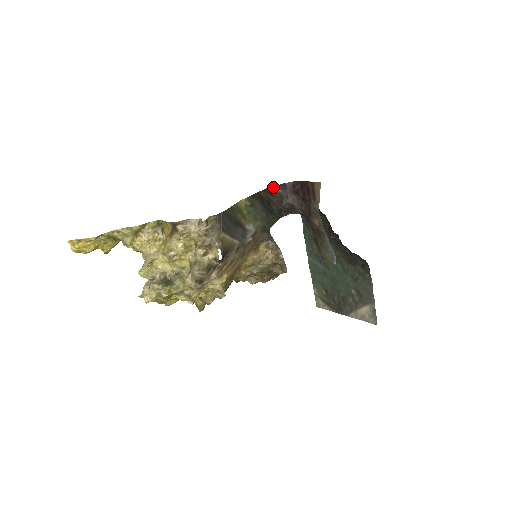
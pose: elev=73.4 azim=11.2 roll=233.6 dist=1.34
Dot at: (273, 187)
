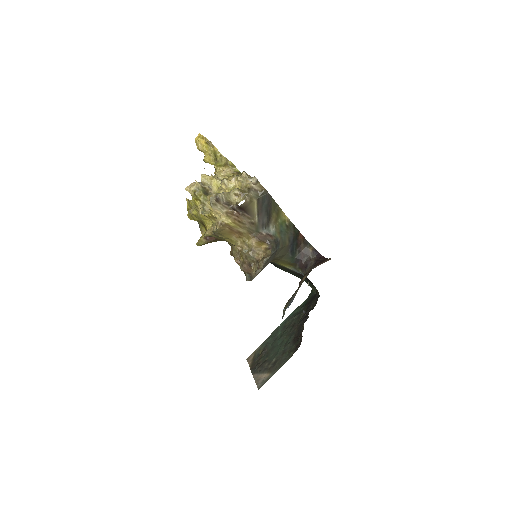
Dot at: (310, 244)
